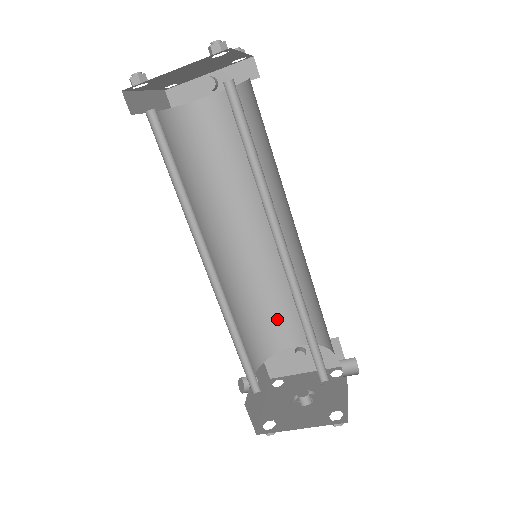
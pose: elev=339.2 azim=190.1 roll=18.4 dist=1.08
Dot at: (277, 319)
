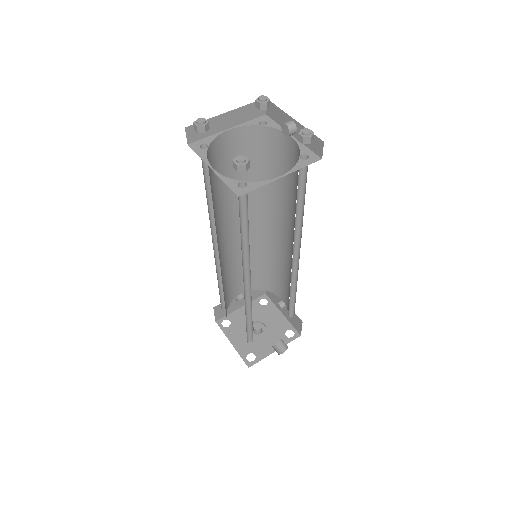
Dot at: (277, 279)
